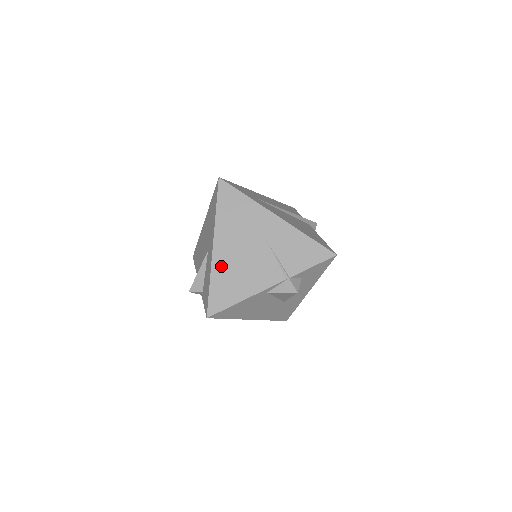
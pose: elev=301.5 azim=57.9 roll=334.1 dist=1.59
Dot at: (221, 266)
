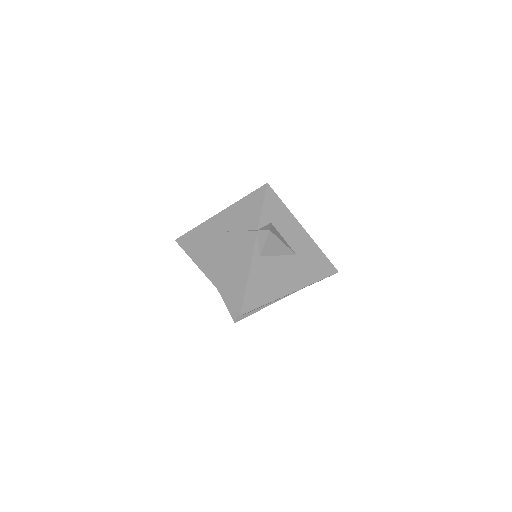
Dot at: (219, 278)
